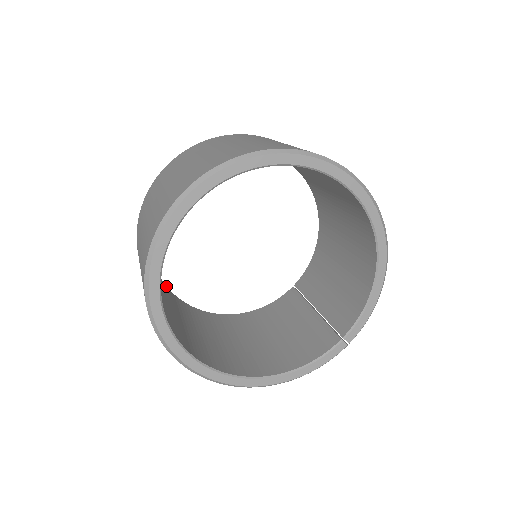
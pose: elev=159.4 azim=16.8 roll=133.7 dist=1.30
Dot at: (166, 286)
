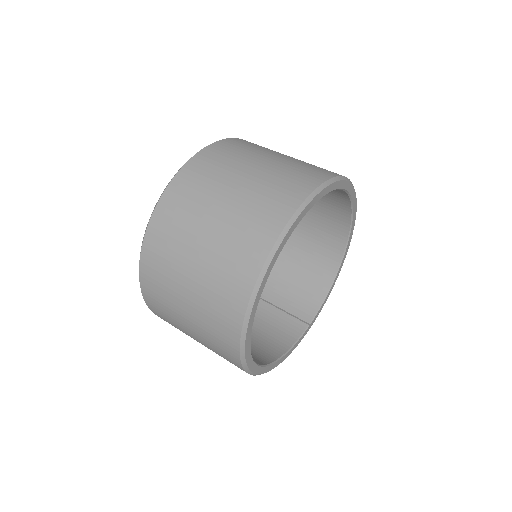
Dot at: occluded
